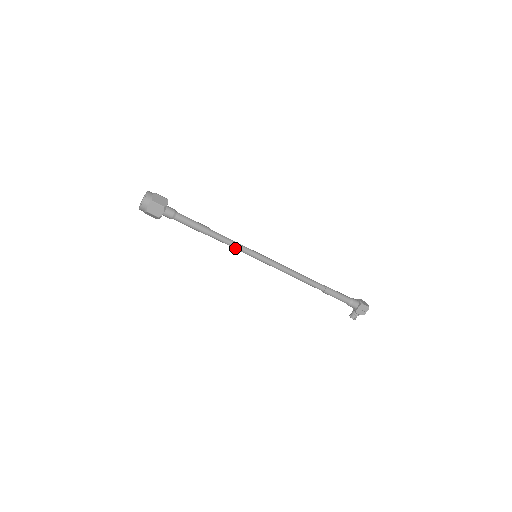
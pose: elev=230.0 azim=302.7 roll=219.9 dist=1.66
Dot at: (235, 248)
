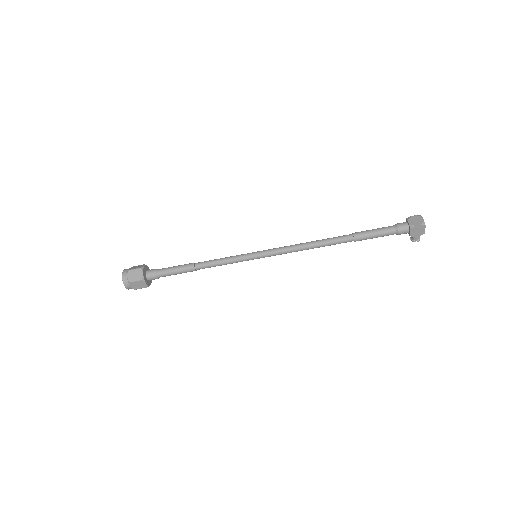
Dot at: occluded
